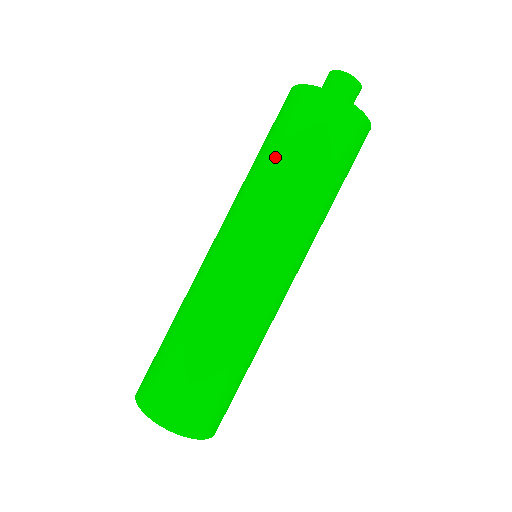
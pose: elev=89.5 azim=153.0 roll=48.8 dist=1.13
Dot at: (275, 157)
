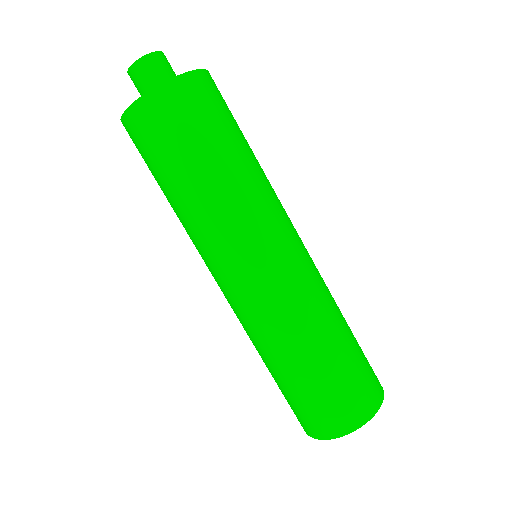
Dot at: (185, 181)
